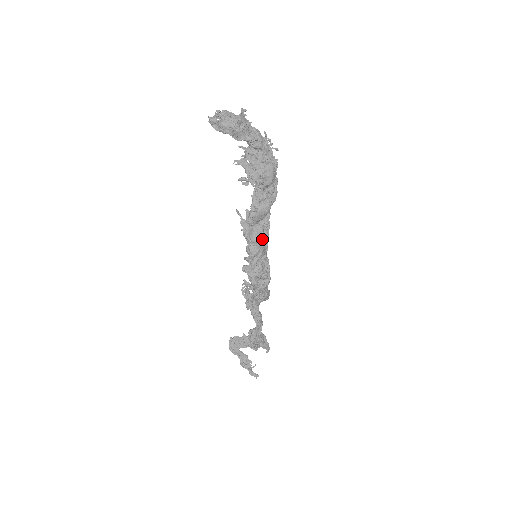
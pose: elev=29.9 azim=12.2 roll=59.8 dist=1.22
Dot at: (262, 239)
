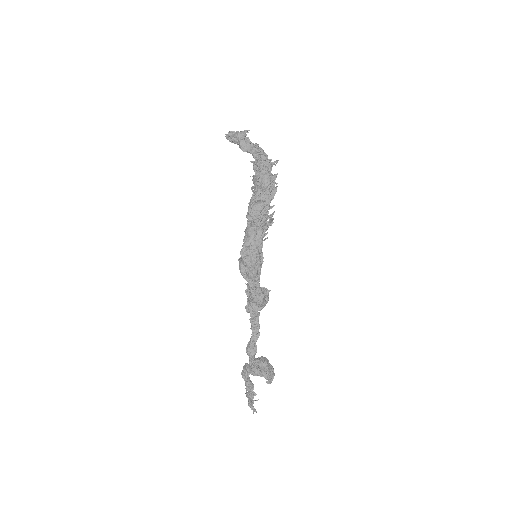
Dot at: (253, 231)
